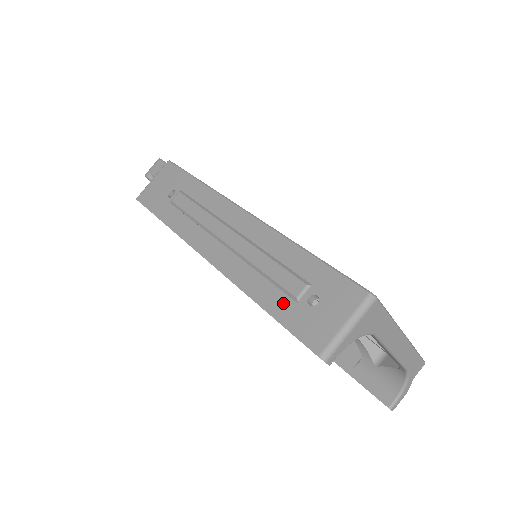
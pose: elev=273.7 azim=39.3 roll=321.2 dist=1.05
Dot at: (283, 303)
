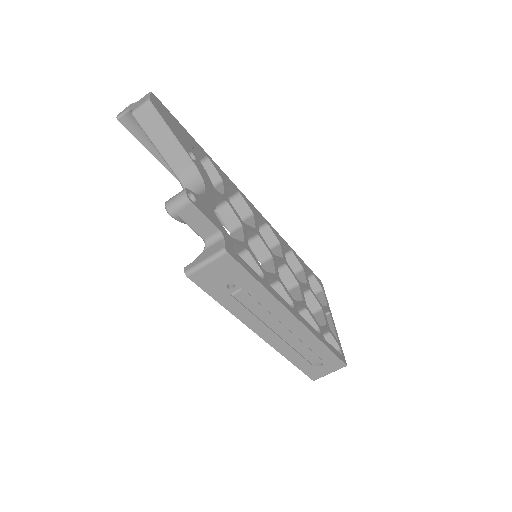
Dot at: (304, 364)
